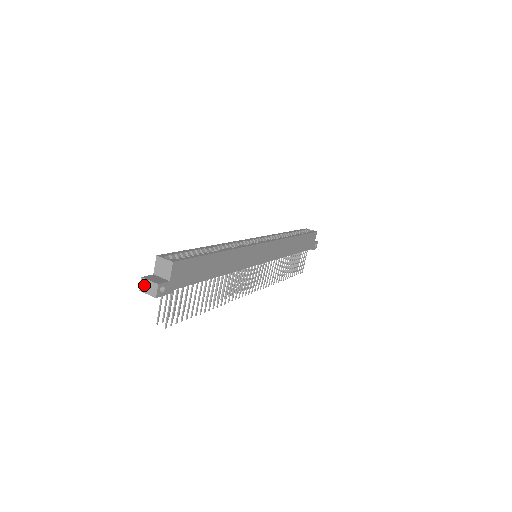
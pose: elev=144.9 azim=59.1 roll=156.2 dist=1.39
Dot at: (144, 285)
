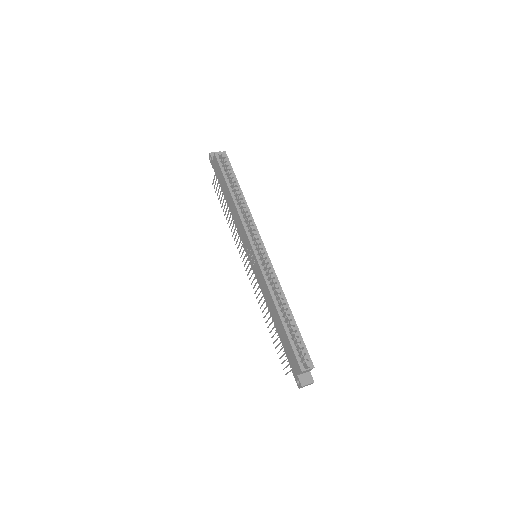
Dot at: occluded
